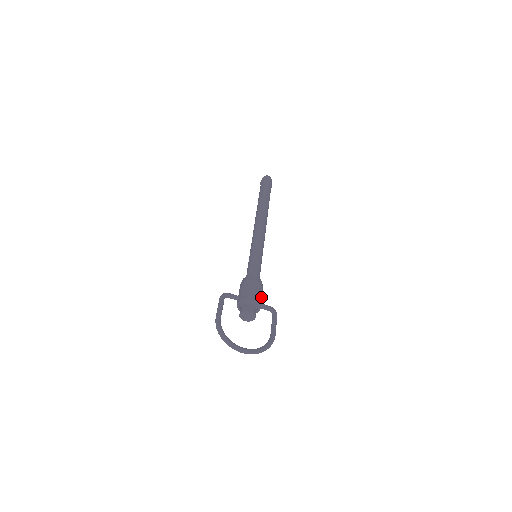
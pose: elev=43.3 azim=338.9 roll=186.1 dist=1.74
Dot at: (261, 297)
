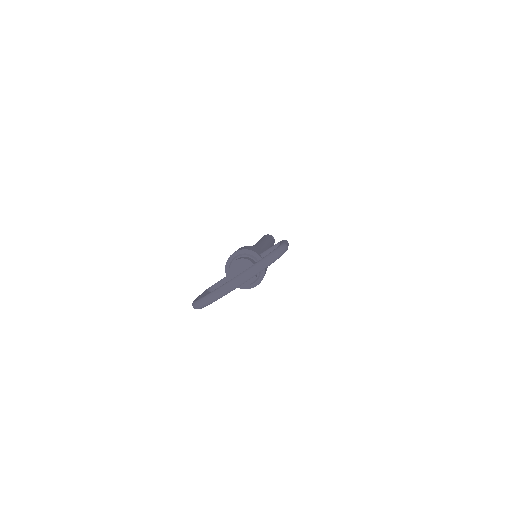
Dot at: (253, 249)
